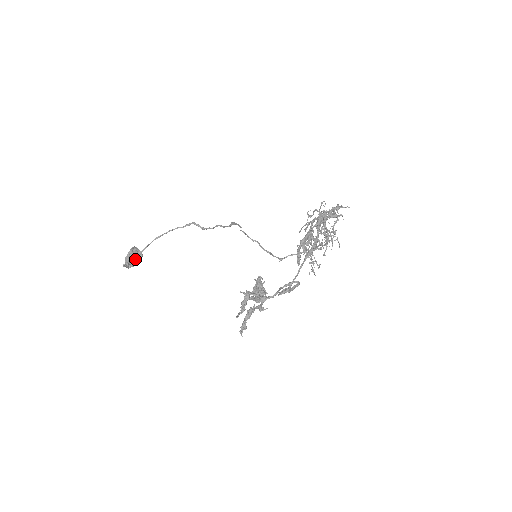
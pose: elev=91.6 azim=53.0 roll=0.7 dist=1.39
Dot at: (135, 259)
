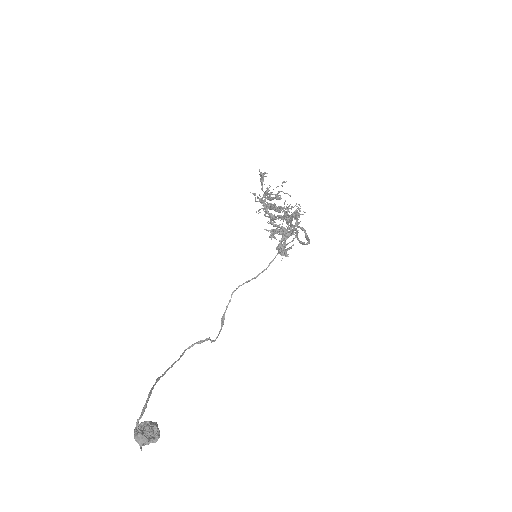
Dot at: (149, 427)
